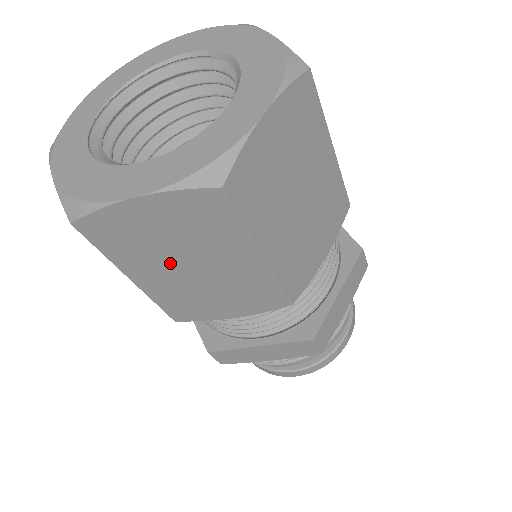
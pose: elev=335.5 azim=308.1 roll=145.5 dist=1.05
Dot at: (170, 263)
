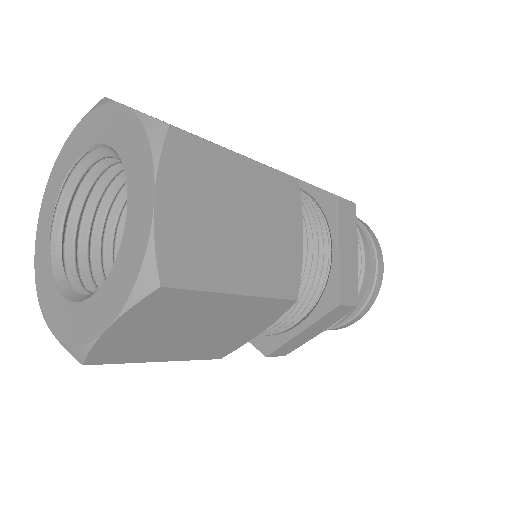
Dot at: occluded
